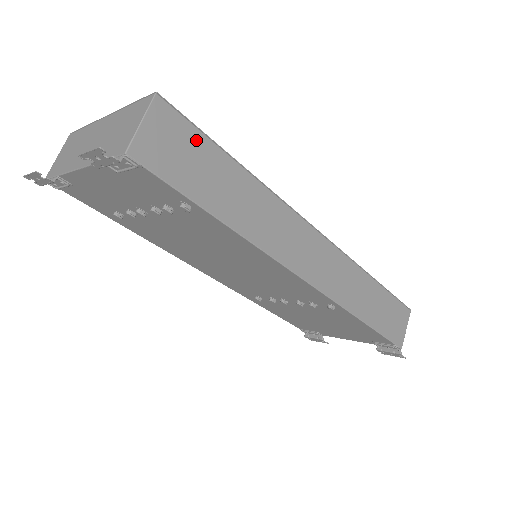
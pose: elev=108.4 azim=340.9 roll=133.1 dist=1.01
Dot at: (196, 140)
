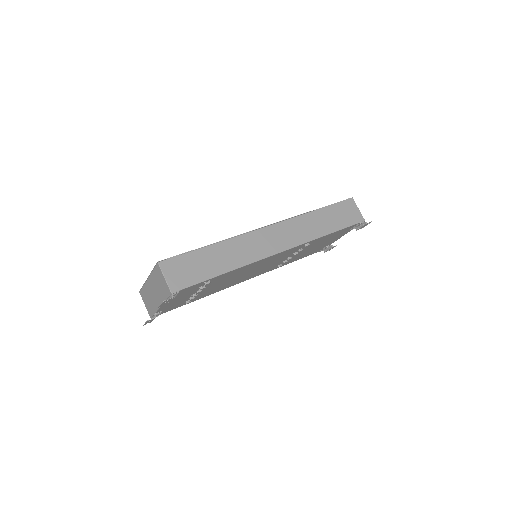
Dot at: (186, 259)
